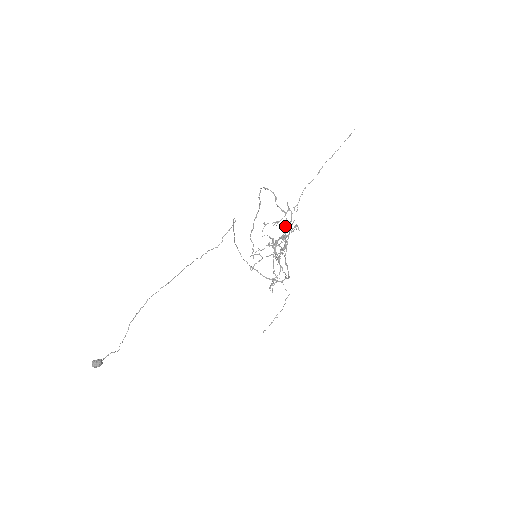
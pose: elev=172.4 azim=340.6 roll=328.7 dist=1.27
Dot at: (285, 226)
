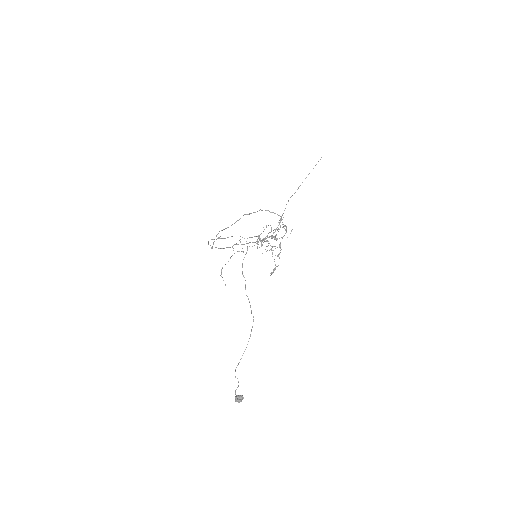
Dot at: occluded
